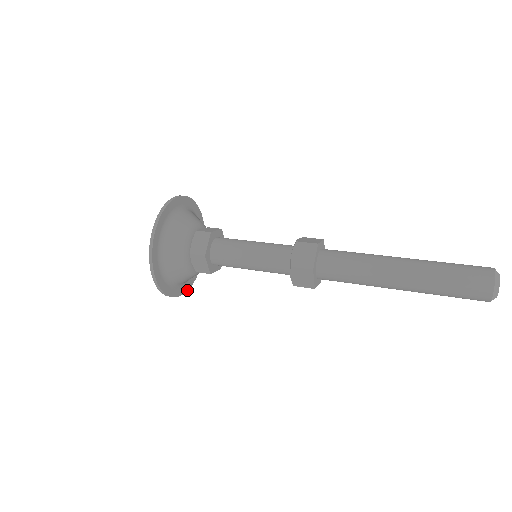
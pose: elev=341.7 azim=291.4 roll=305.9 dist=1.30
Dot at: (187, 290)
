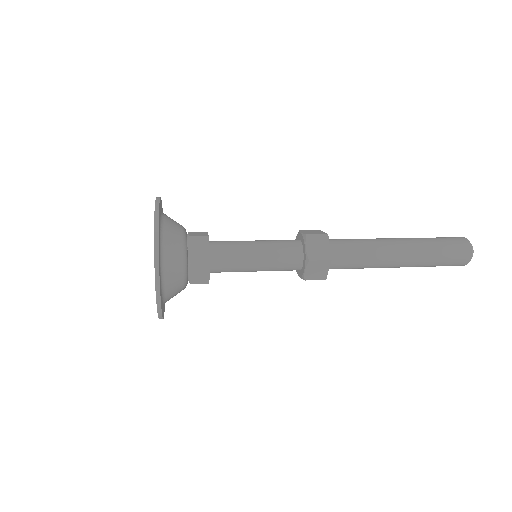
Dot at: (164, 308)
